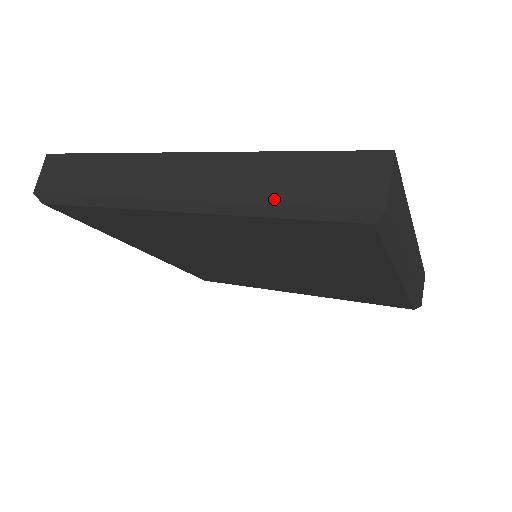
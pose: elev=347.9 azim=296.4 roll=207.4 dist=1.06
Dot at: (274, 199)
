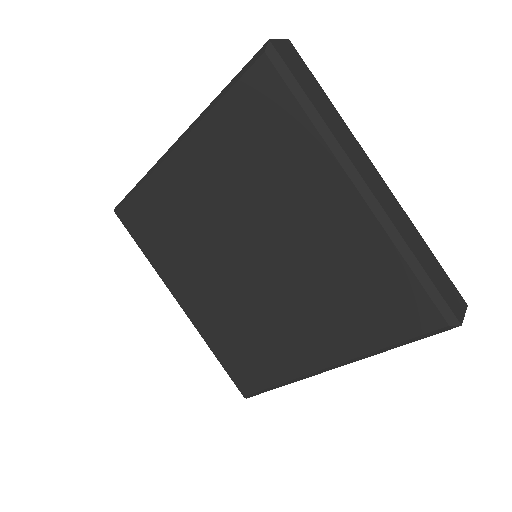
Dot at: (222, 93)
